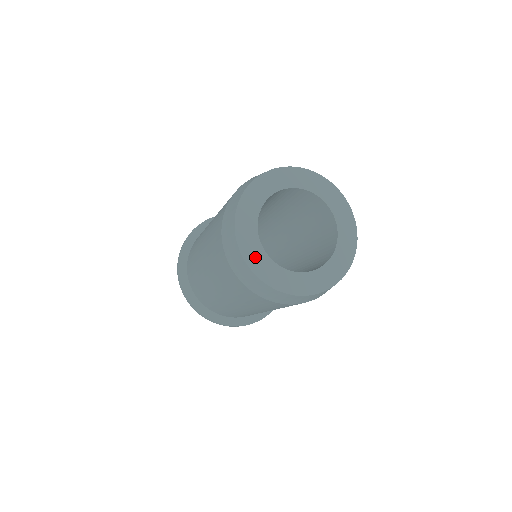
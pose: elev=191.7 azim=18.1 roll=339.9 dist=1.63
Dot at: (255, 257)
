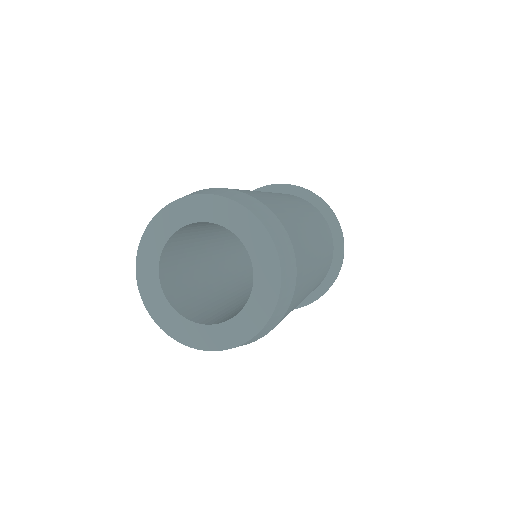
Dot at: (147, 274)
